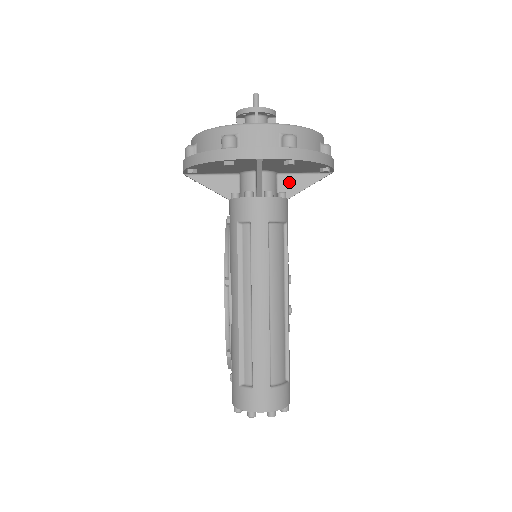
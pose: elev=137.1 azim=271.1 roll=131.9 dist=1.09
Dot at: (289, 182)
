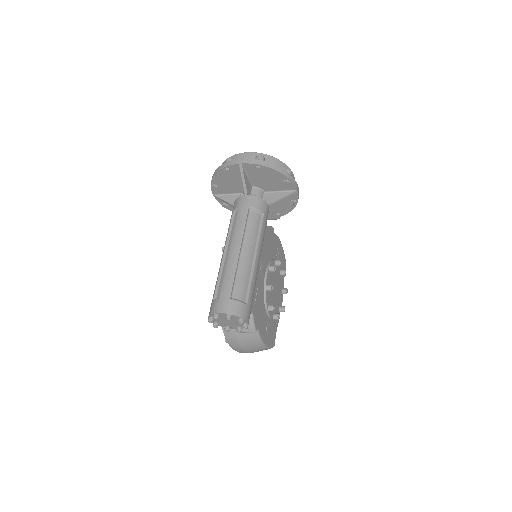
Dot at: (271, 196)
